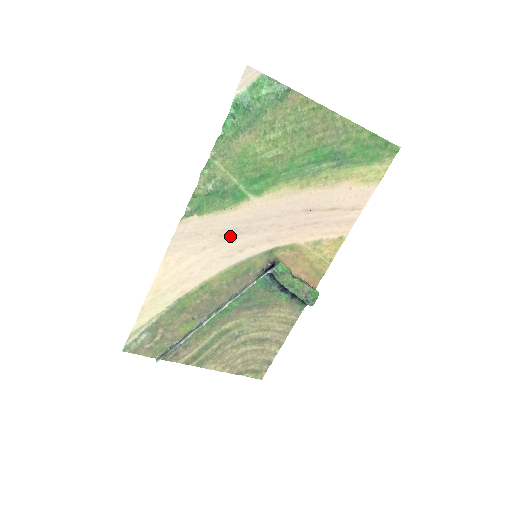
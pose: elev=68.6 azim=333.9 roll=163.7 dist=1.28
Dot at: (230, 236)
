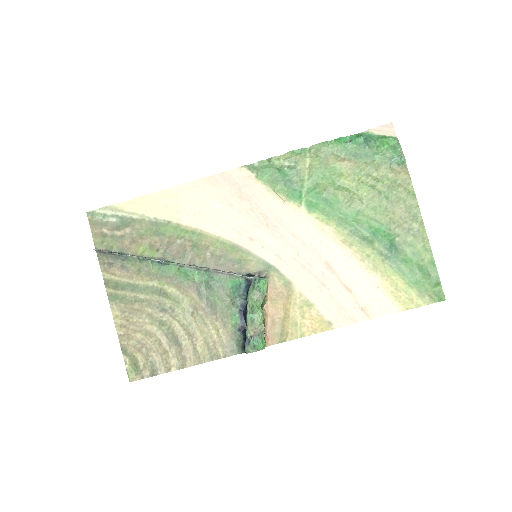
Dot at: (257, 218)
